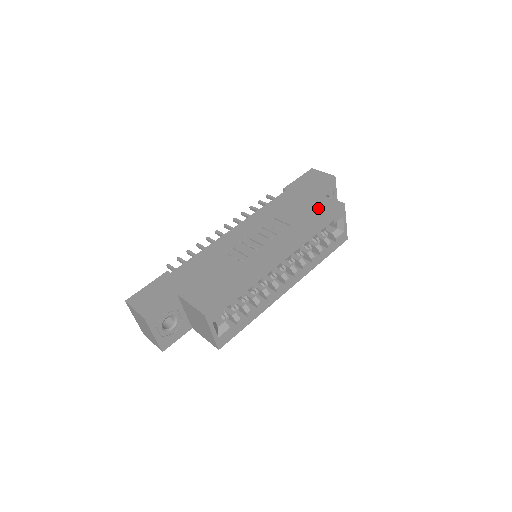
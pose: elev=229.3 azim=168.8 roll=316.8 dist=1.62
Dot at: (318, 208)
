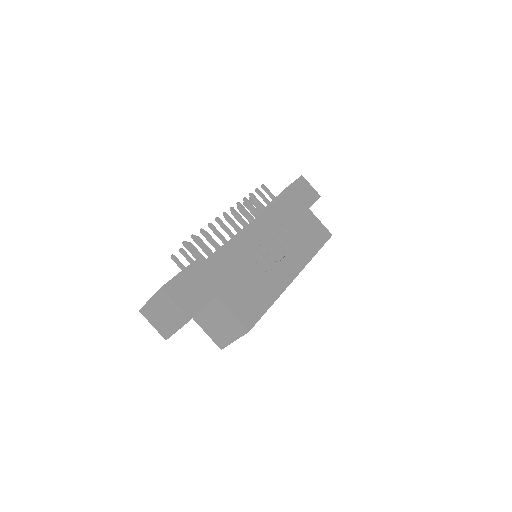
Dot at: (315, 231)
